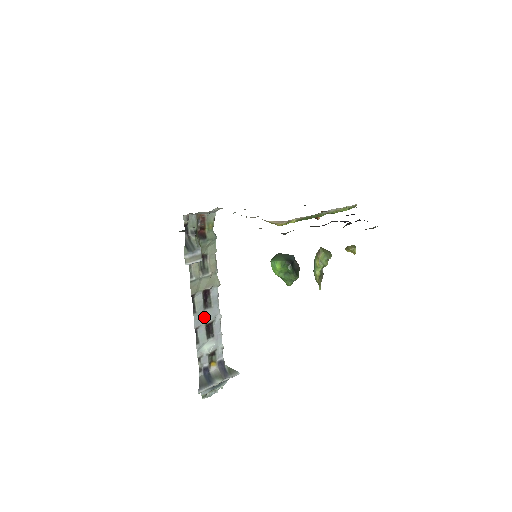
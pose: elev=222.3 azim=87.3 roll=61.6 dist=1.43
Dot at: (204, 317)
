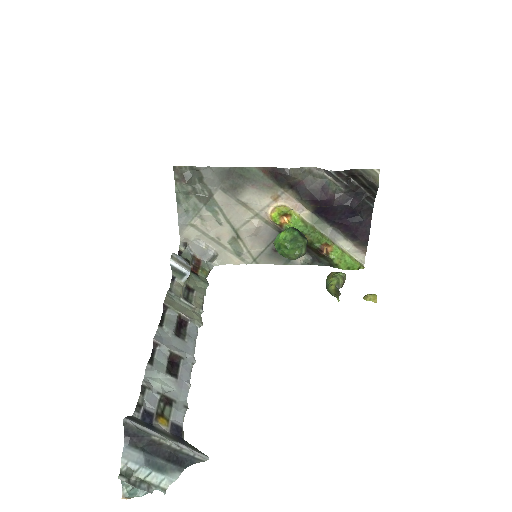
Dot at: (171, 343)
